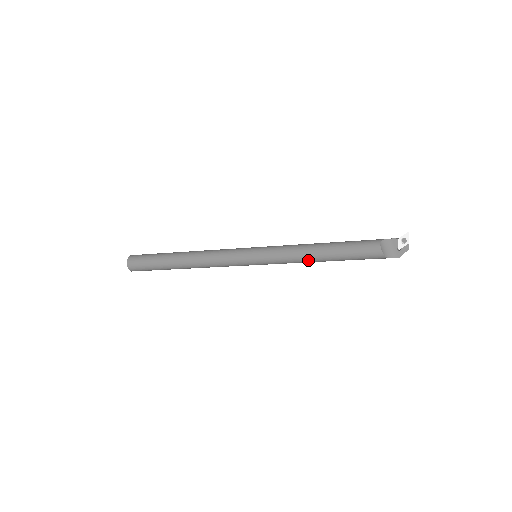
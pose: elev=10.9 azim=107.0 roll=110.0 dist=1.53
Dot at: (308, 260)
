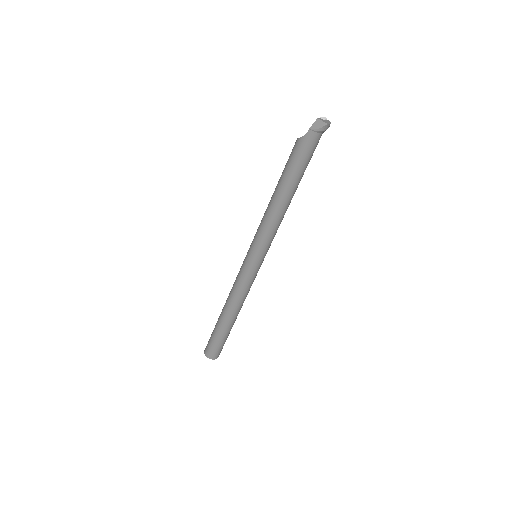
Dot at: (268, 208)
